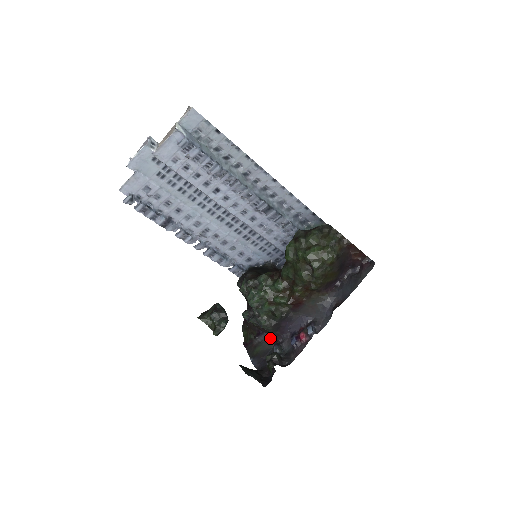
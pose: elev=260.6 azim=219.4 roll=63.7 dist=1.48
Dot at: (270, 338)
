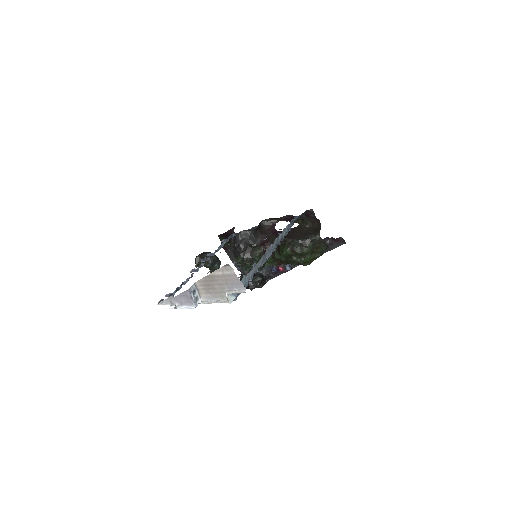
Dot at: occluded
